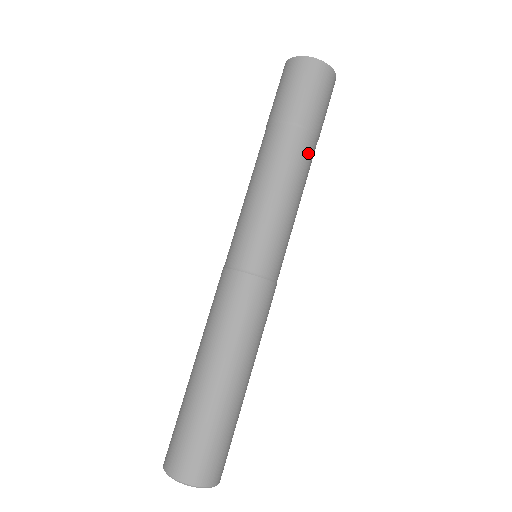
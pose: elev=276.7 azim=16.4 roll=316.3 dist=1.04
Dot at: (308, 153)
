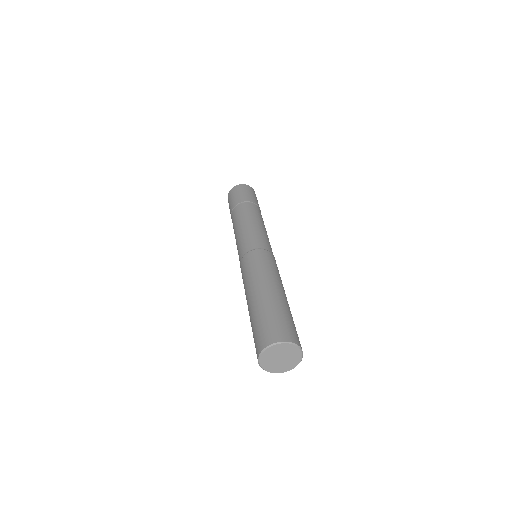
Dot at: (261, 215)
